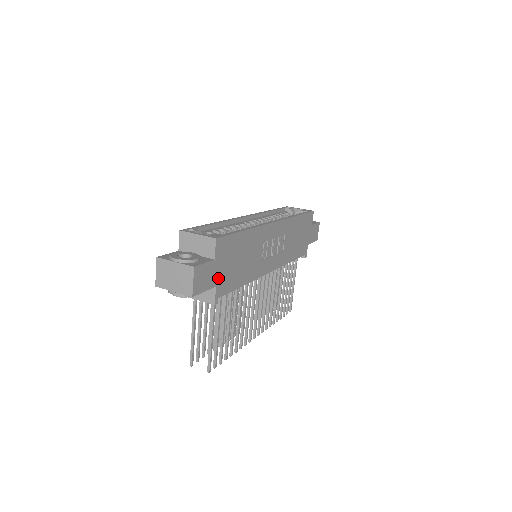
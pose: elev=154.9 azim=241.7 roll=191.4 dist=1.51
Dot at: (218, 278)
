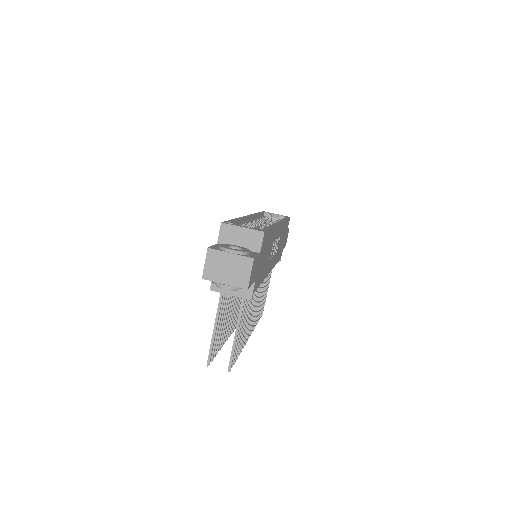
Dot at: (257, 273)
